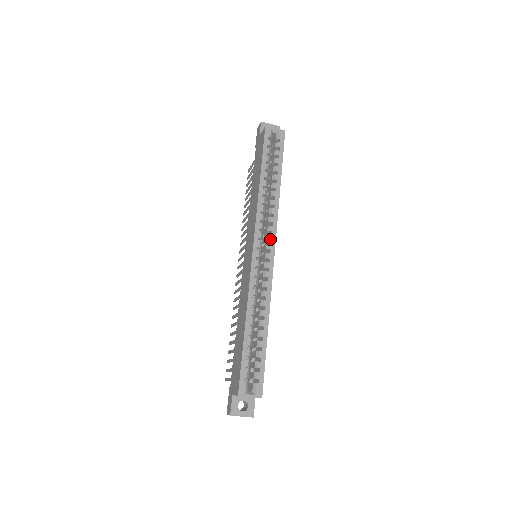
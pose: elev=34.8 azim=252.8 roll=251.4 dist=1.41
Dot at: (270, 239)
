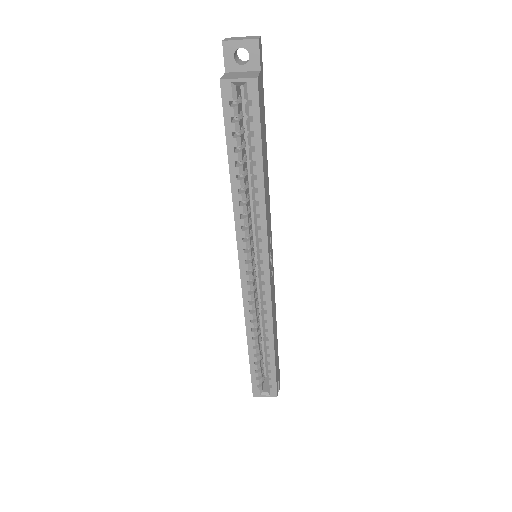
Dot at: (261, 259)
